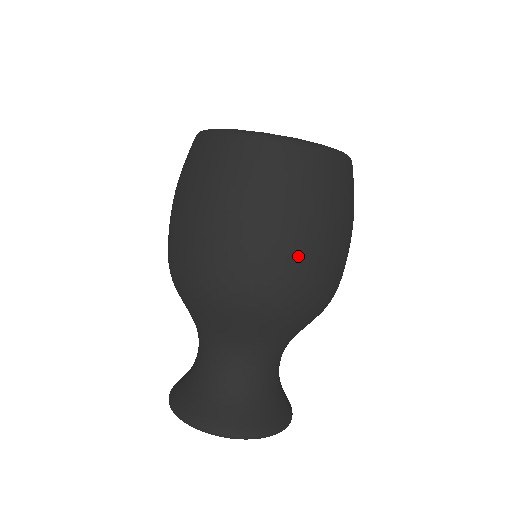
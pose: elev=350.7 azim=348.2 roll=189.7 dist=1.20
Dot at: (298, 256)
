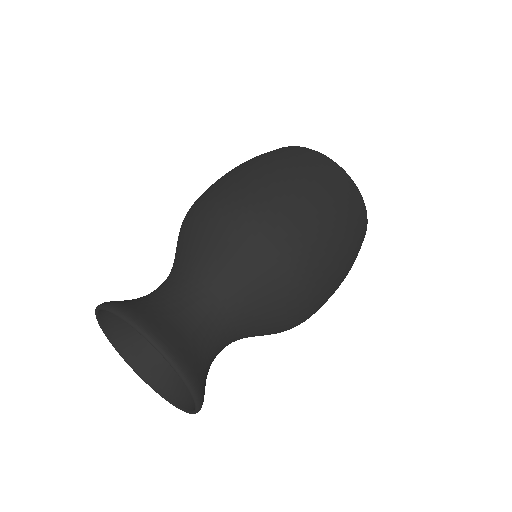
Dot at: (311, 222)
